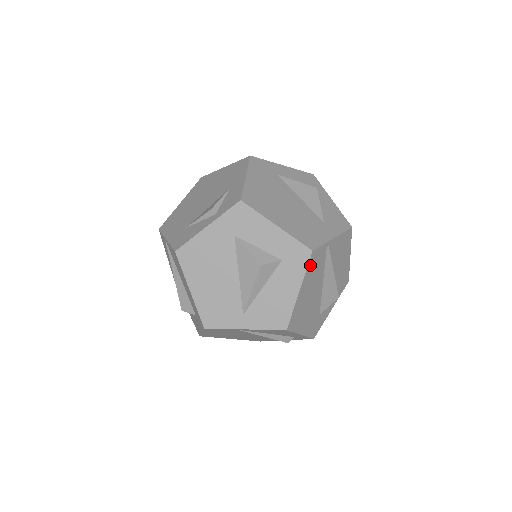
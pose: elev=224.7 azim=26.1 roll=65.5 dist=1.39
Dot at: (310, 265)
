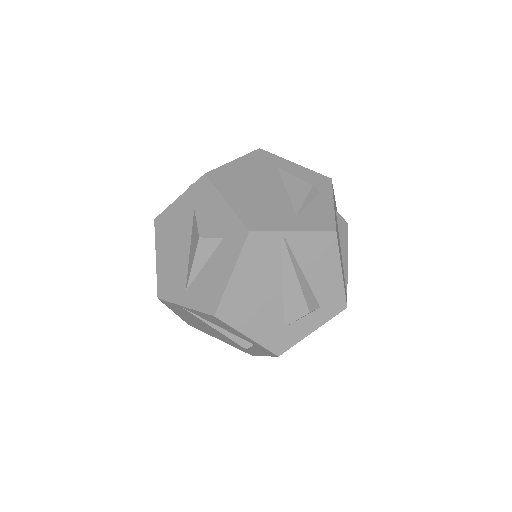
Dot at: (248, 249)
